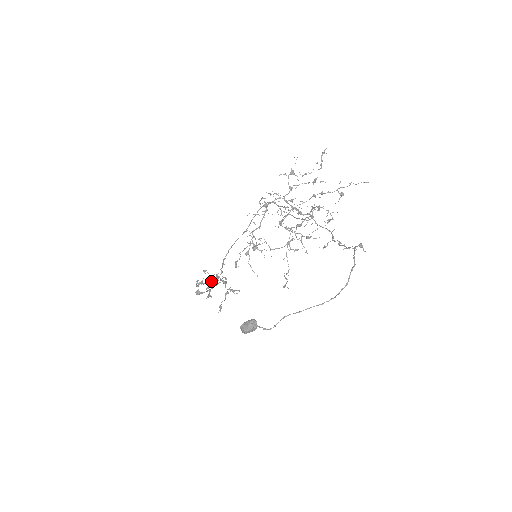
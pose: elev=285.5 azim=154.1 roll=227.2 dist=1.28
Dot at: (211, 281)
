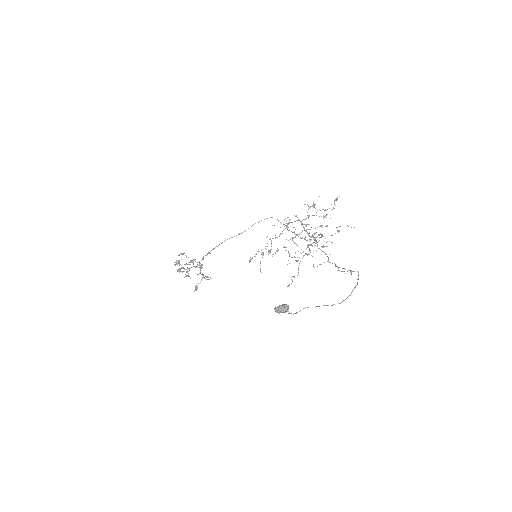
Dot at: (189, 264)
